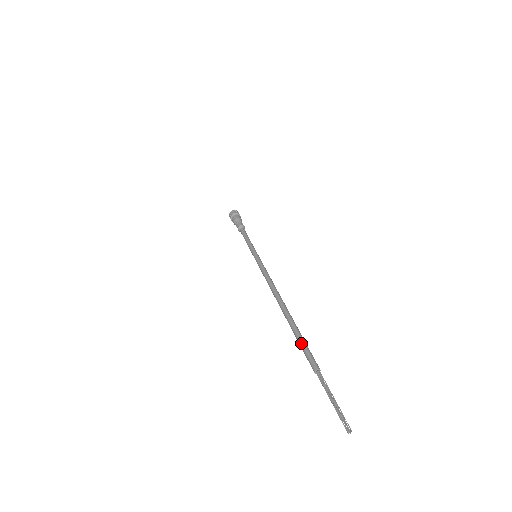
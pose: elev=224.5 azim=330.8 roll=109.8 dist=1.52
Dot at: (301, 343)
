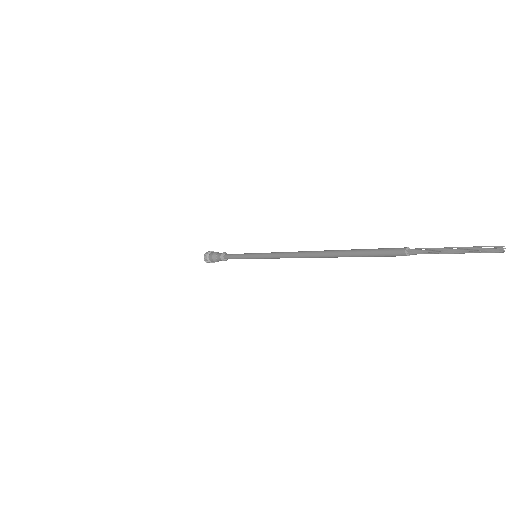
Dot at: (367, 249)
